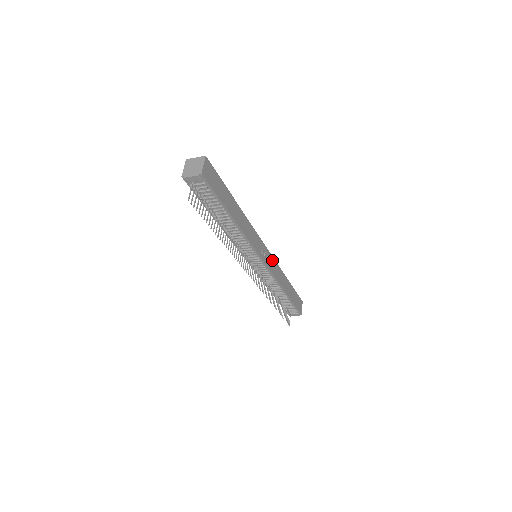
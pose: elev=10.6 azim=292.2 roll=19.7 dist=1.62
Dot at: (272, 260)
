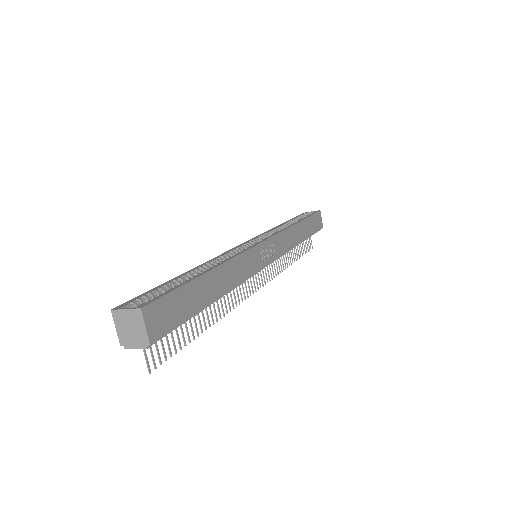
Dot at: (277, 239)
